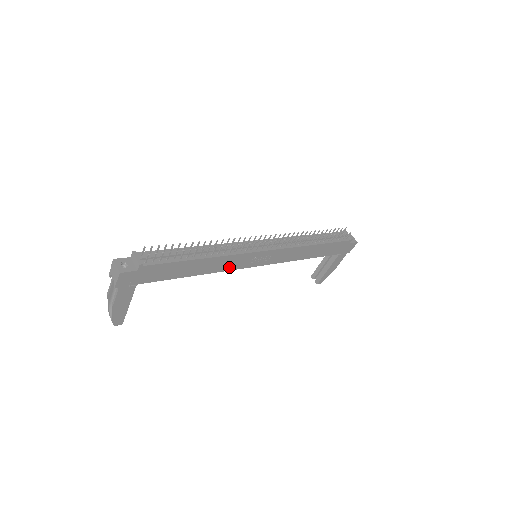
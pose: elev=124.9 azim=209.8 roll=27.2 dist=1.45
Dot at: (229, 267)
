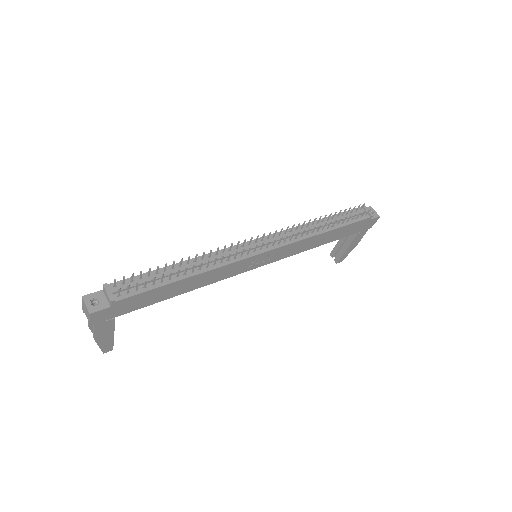
Dot at: (224, 276)
